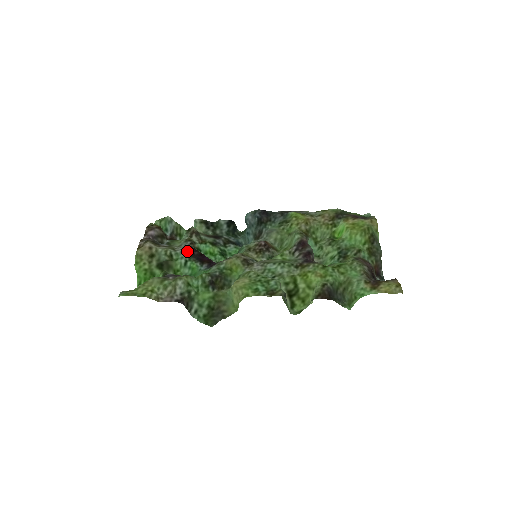
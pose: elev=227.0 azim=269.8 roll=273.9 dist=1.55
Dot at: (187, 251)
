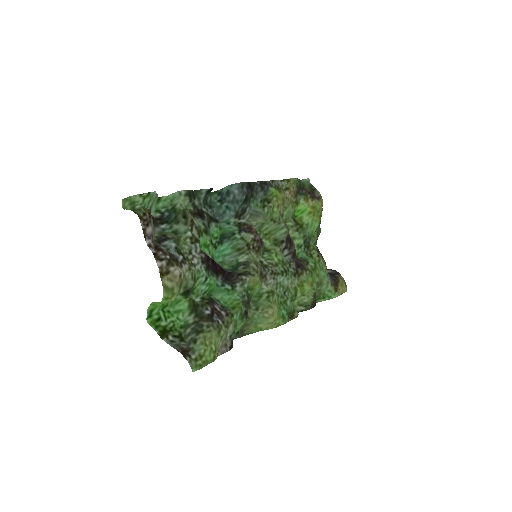
Dot at: (205, 264)
